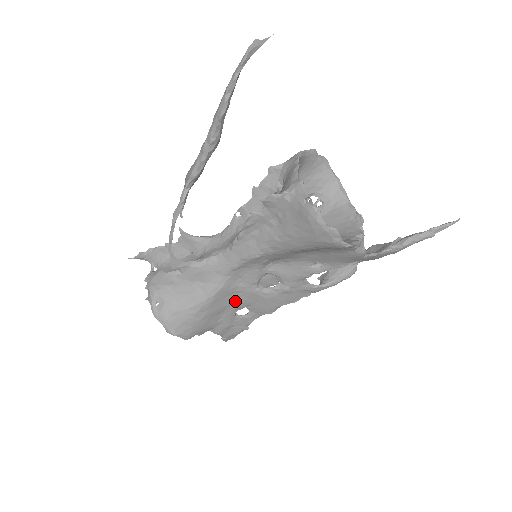
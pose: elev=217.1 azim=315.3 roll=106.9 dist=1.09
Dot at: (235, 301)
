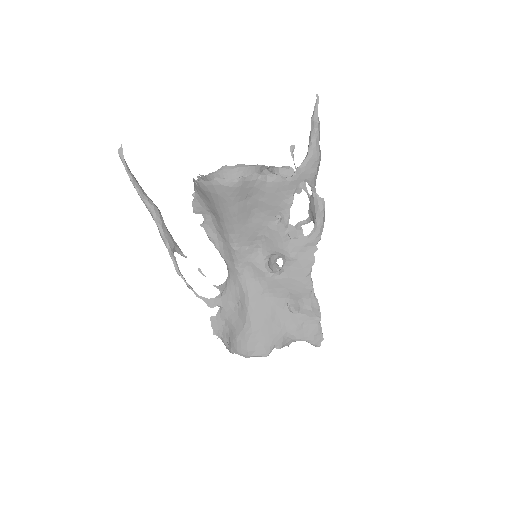
Dot at: (274, 299)
